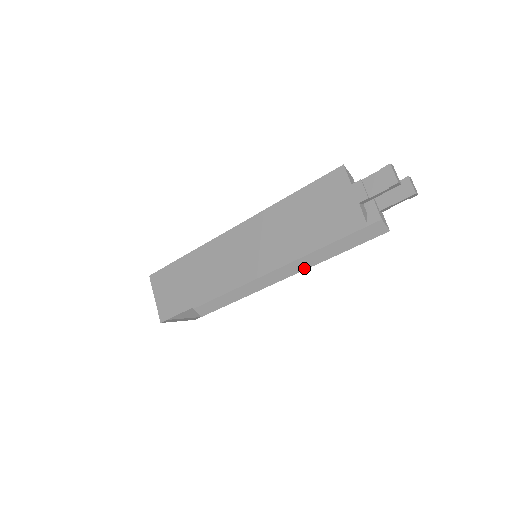
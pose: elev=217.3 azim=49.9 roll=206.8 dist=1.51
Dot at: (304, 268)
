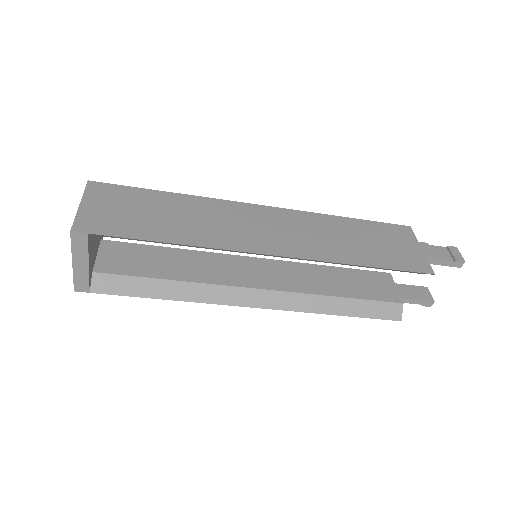
Dot at: (293, 308)
